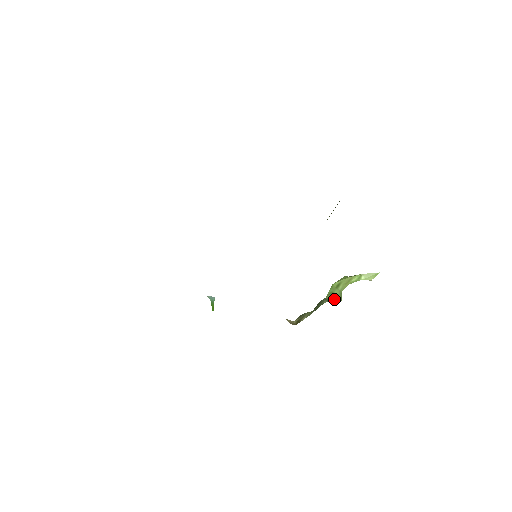
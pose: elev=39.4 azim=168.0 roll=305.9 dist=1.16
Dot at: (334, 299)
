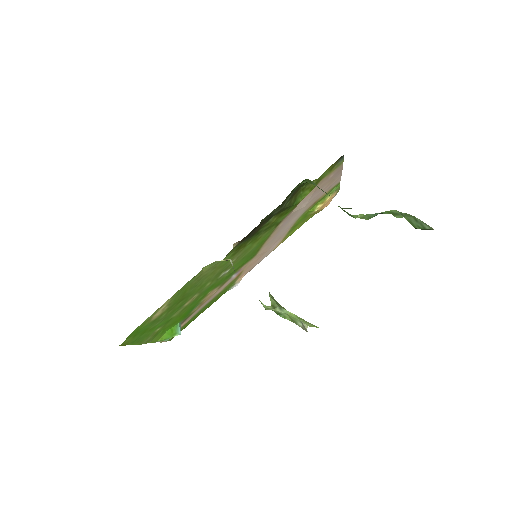
Dot at: (269, 293)
